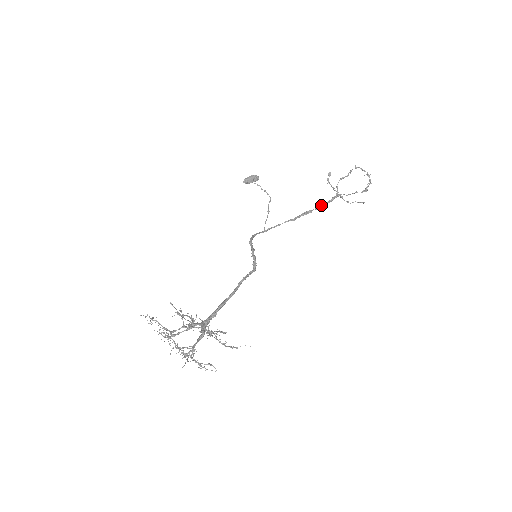
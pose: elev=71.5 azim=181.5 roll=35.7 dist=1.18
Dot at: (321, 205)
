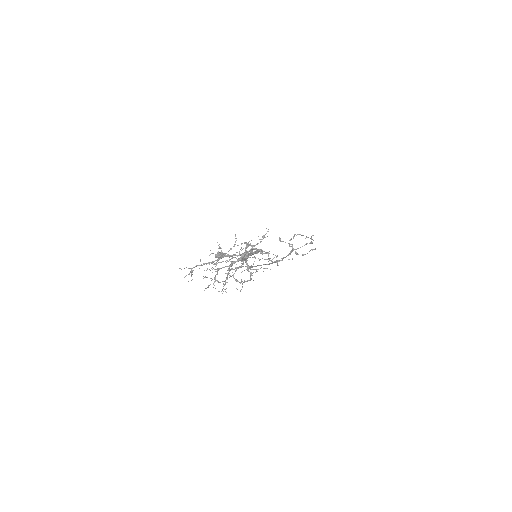
Dot at: (284, 257)
